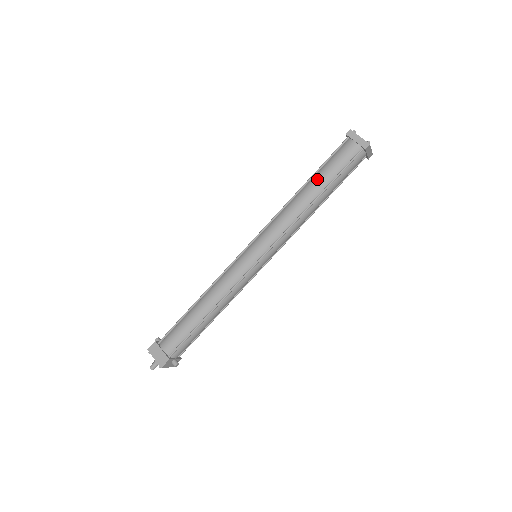
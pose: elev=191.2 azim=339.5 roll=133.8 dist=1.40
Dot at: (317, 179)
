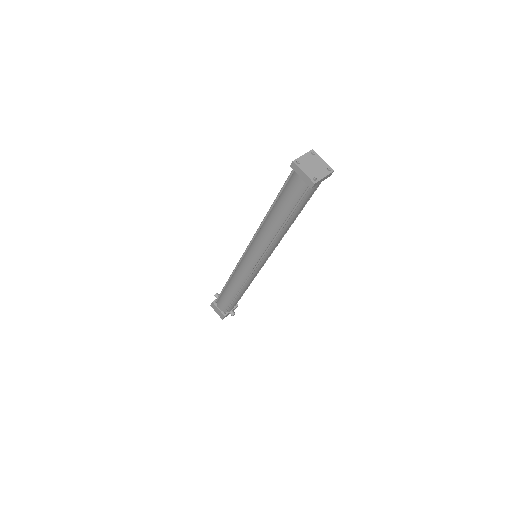
Dot at: (277, 209)
